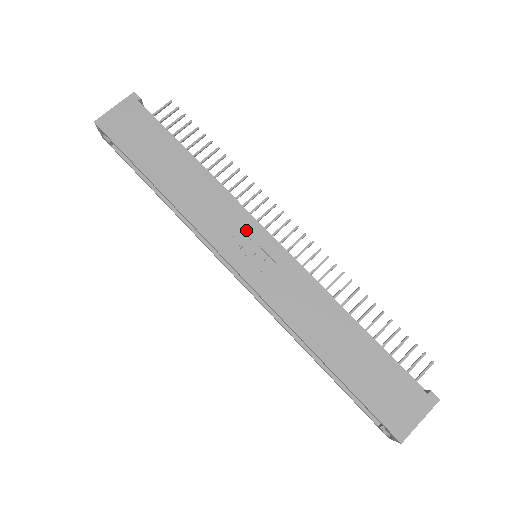
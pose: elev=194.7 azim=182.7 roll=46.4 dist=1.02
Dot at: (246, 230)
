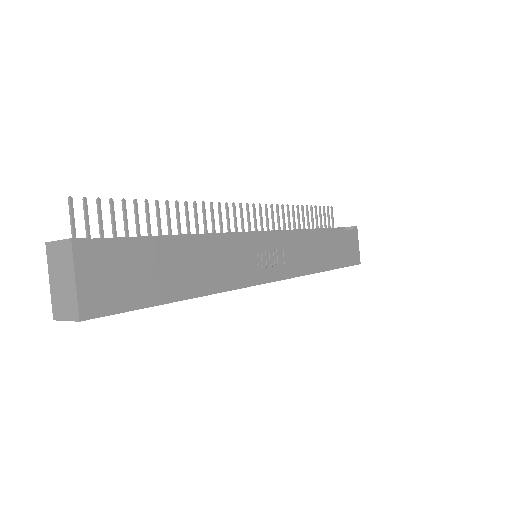
Dot at: (256, 249)
